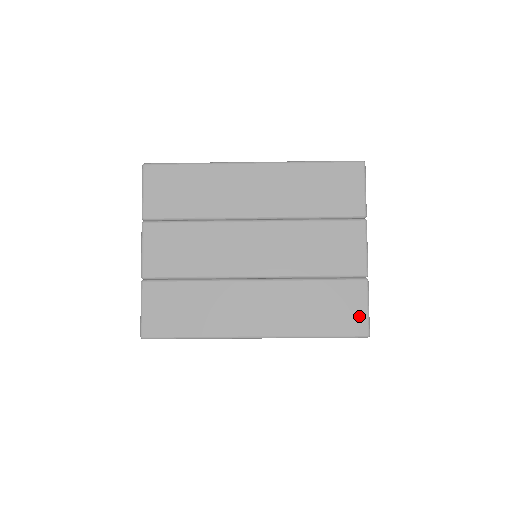
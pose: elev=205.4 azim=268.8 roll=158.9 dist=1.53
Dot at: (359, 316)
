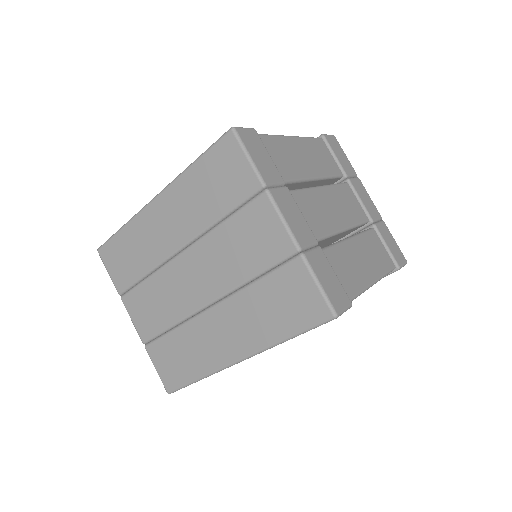
Dot at: (314, 299)
